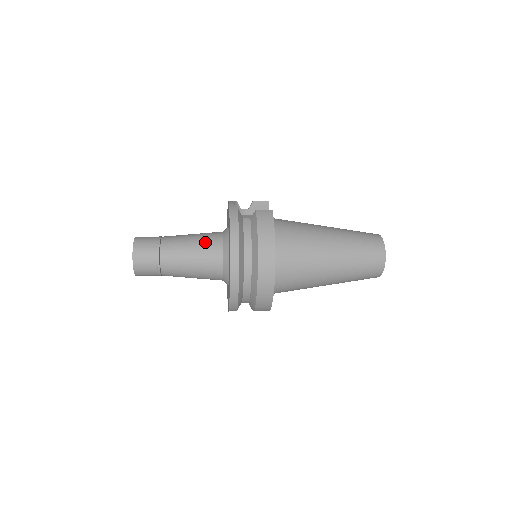
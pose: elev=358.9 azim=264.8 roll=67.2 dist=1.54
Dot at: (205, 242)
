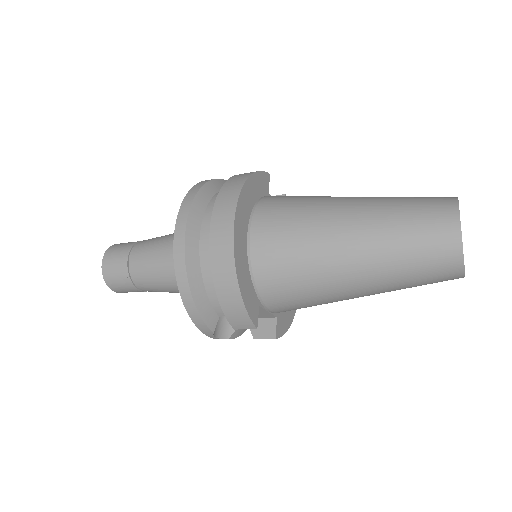
Dot at: occluded
